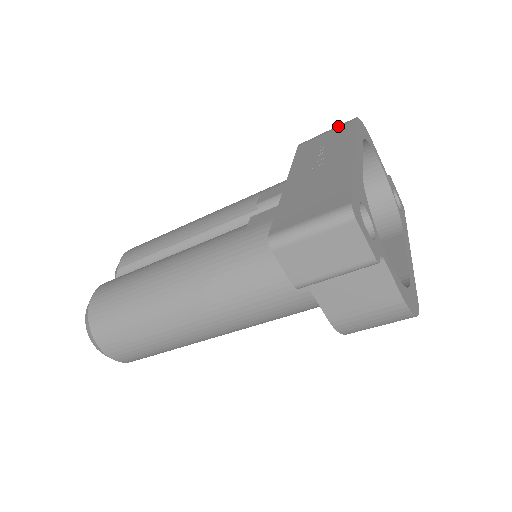
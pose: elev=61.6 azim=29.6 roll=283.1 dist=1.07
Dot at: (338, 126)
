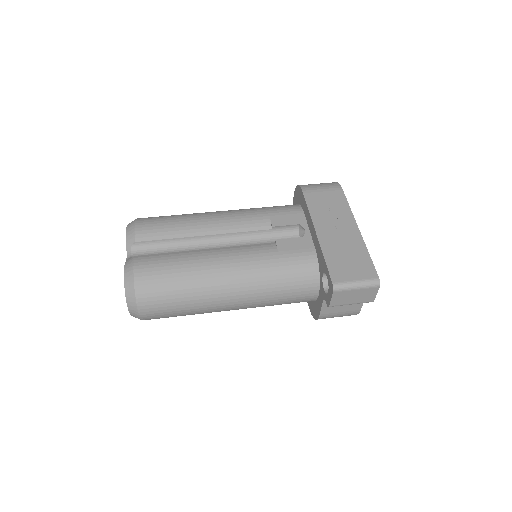
Dot at: (330, 188)
